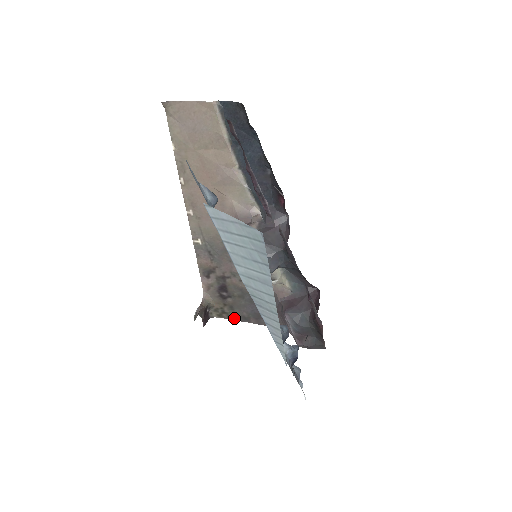
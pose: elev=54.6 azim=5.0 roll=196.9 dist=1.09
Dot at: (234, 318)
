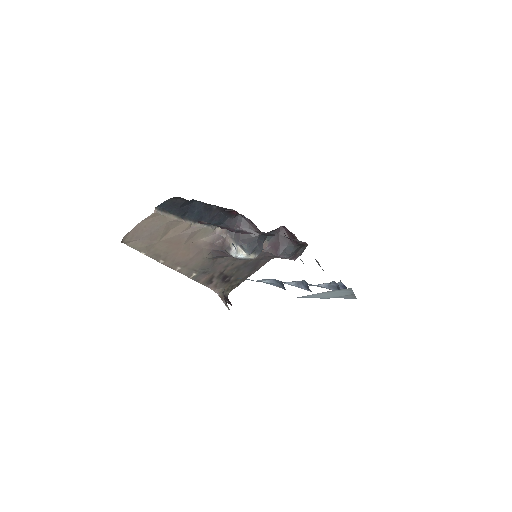
Dot at: (241, 282)
